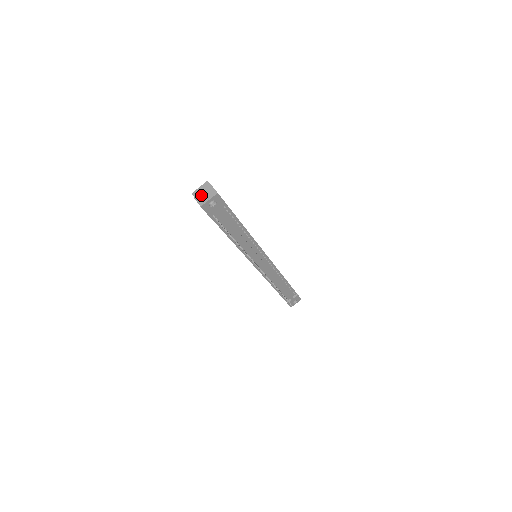
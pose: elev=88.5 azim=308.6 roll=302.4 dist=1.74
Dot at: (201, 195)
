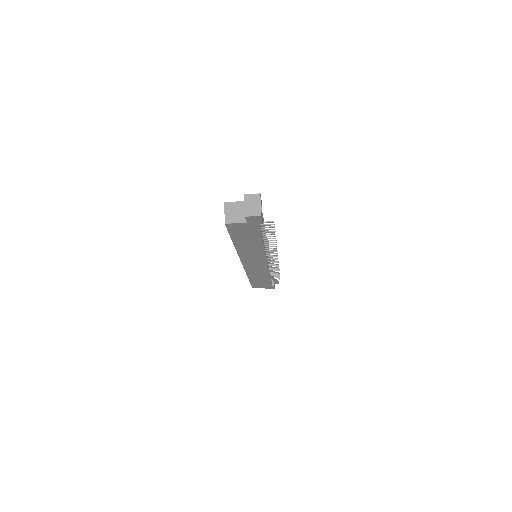
Dot at: (248, 209)
